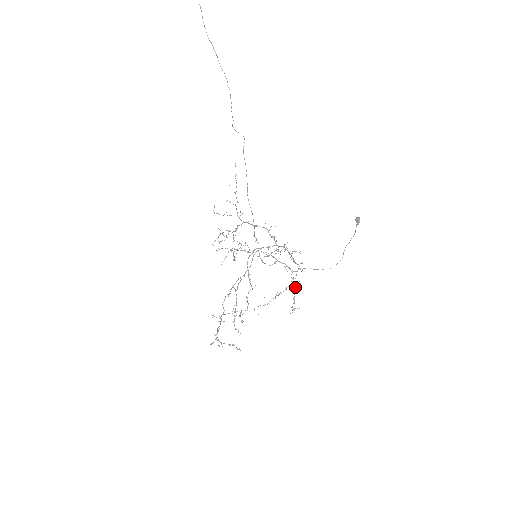
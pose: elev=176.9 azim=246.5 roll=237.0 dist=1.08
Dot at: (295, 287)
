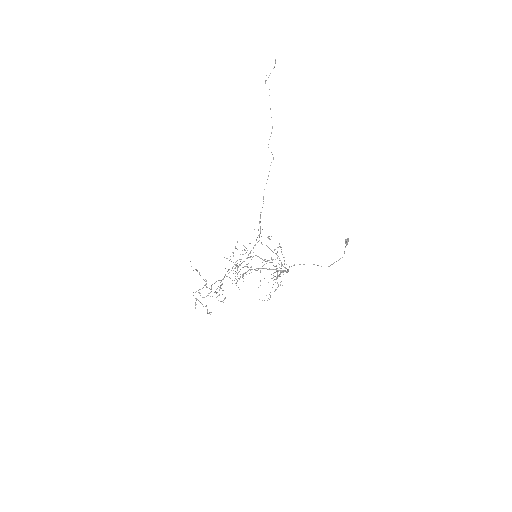
Dot at: occluded
